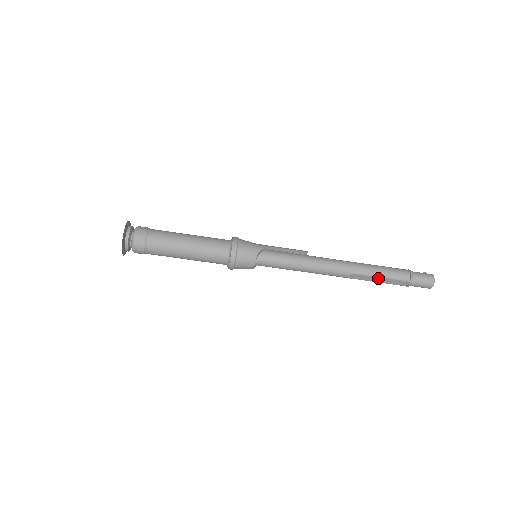
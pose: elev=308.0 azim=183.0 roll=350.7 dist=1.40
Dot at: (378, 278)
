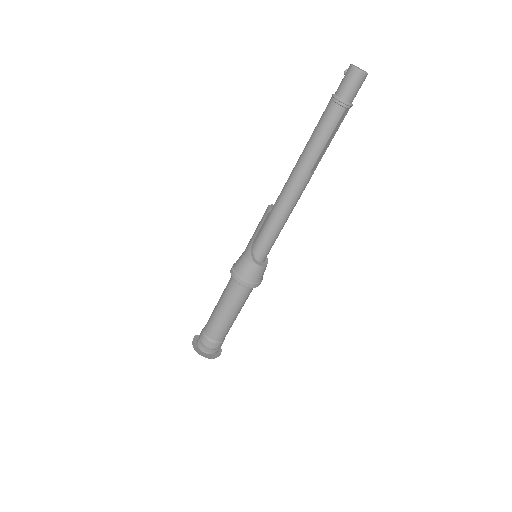
Dot at: (327, 144)
